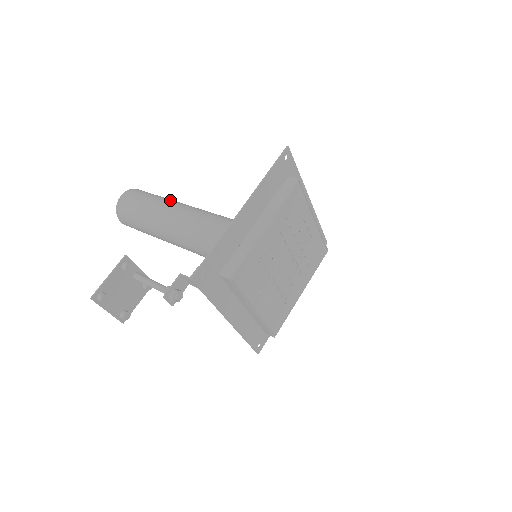
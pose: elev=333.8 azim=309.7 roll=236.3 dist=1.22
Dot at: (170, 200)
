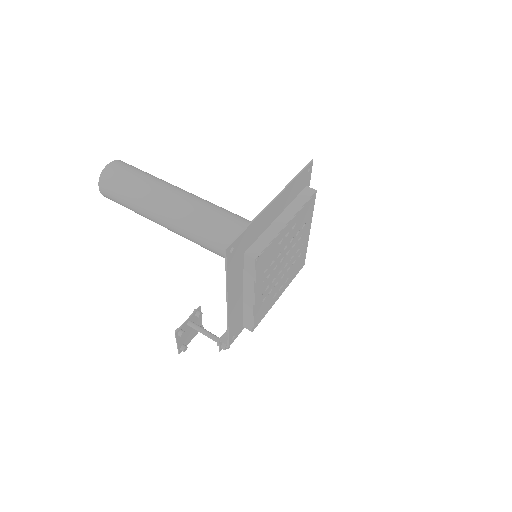
Dot at: (145, 197)
